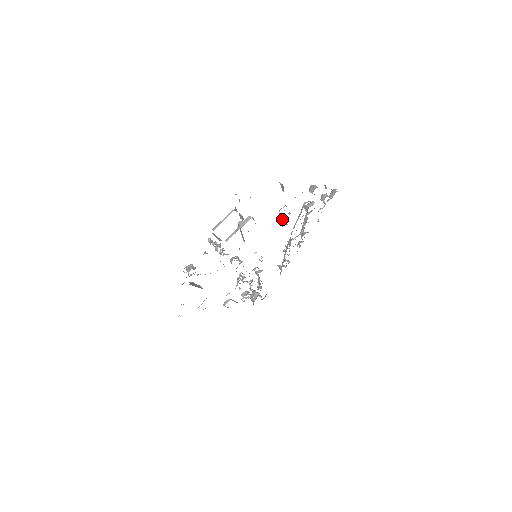
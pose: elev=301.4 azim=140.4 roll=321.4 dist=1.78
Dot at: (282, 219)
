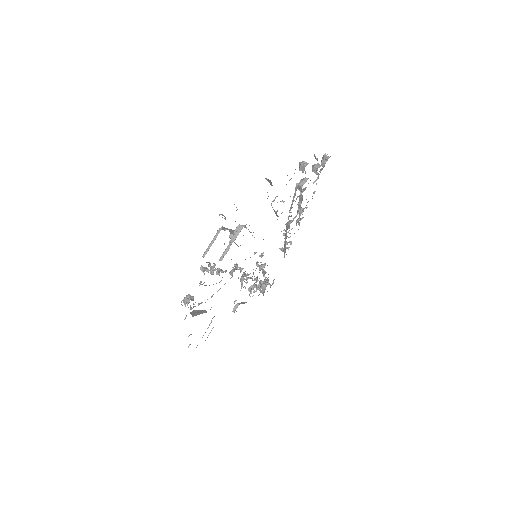
Dot at: occluded
